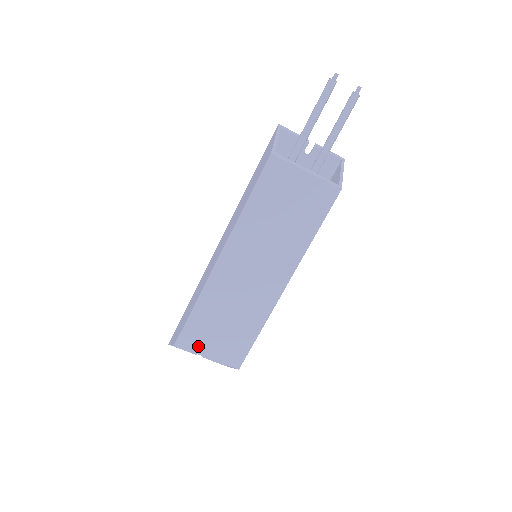
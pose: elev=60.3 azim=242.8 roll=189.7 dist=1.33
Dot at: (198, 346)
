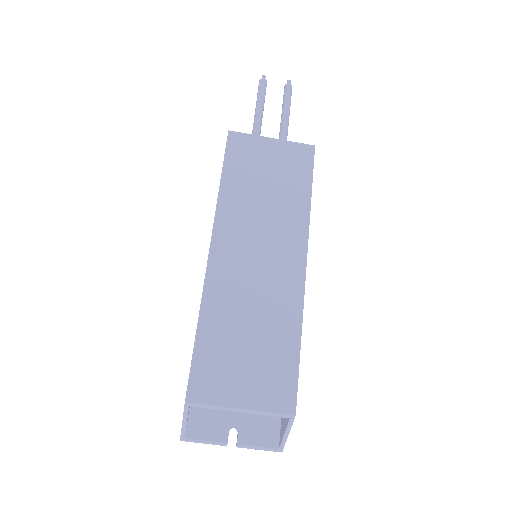
Dot at: (221, 392)
